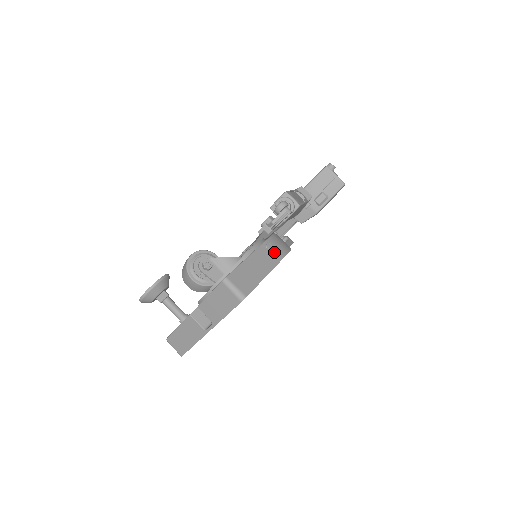
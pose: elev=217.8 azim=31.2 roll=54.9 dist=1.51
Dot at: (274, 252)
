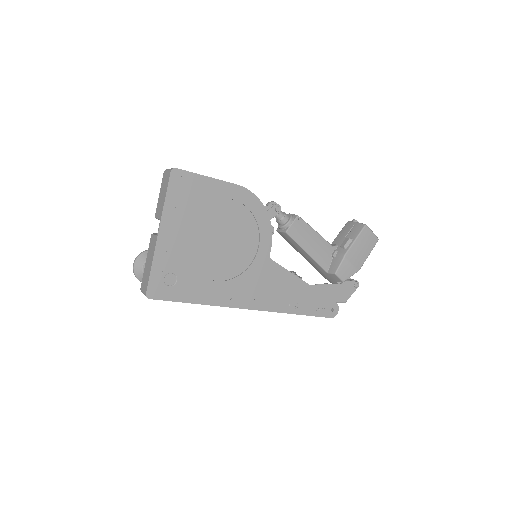
Dot at: occluded
